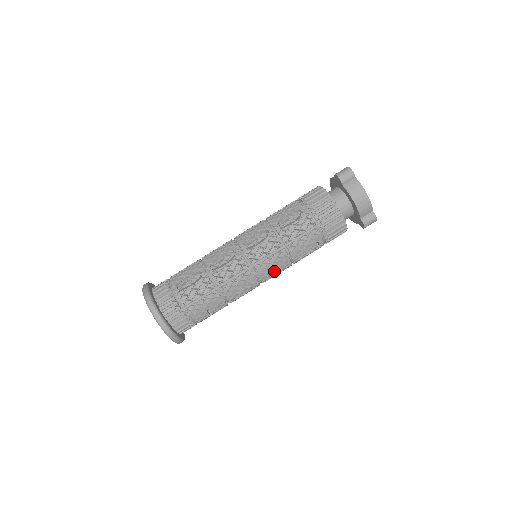
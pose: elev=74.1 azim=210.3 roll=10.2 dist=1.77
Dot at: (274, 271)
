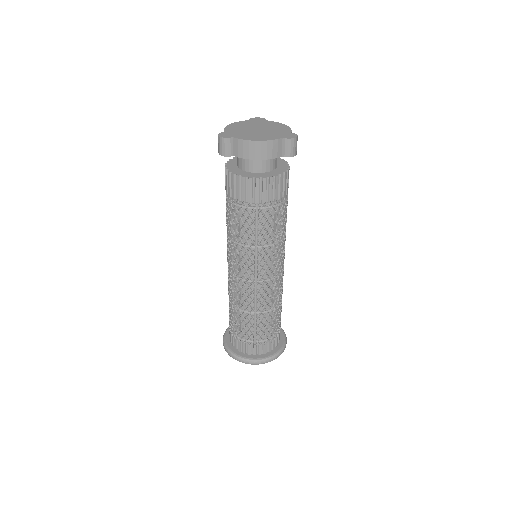
Dot at: (275, 262)
